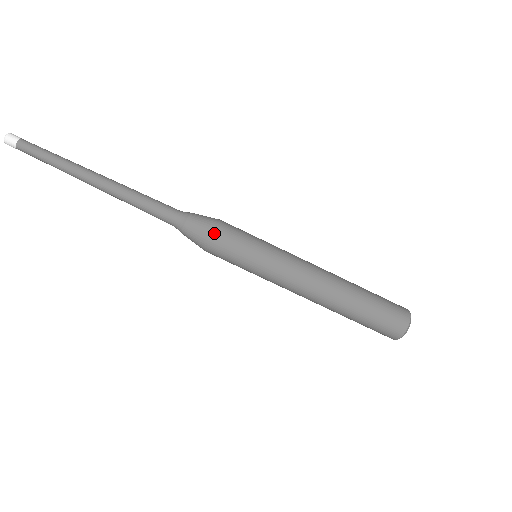
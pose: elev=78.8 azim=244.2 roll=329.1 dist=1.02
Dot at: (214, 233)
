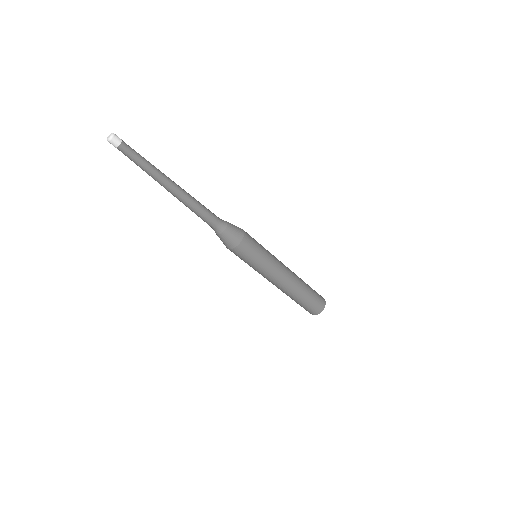
Dot at: (242, 240)
